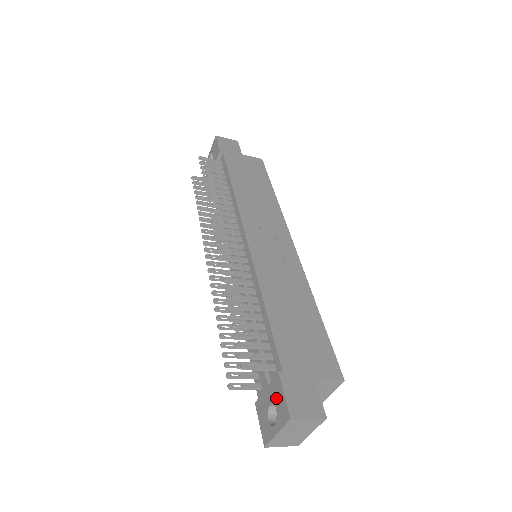
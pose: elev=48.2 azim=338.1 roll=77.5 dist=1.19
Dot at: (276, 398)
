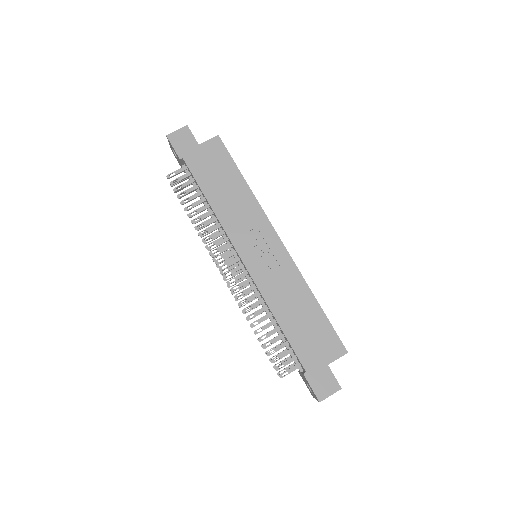
Dot at: (308, 384)
